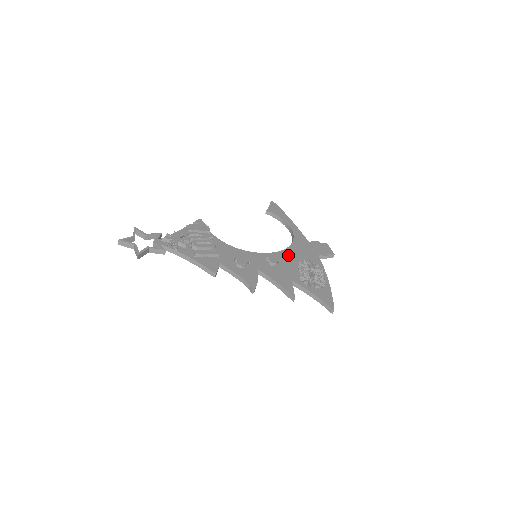
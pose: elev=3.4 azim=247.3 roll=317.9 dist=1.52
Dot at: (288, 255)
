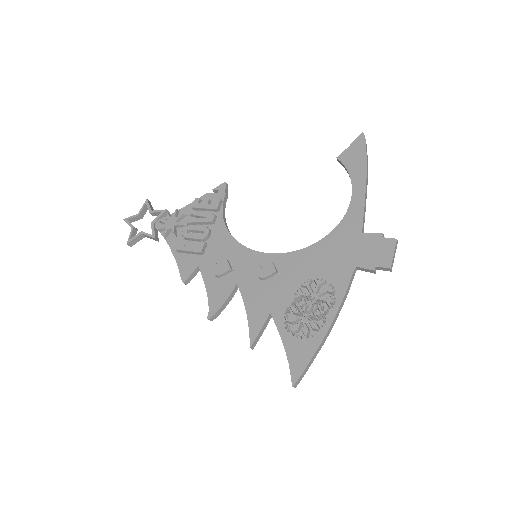
Dot at: (301, 261)
